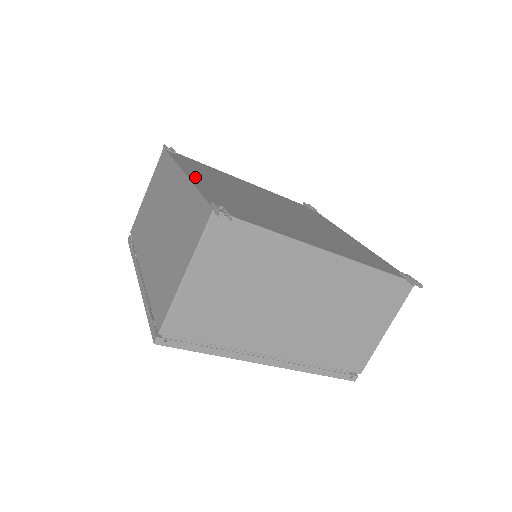
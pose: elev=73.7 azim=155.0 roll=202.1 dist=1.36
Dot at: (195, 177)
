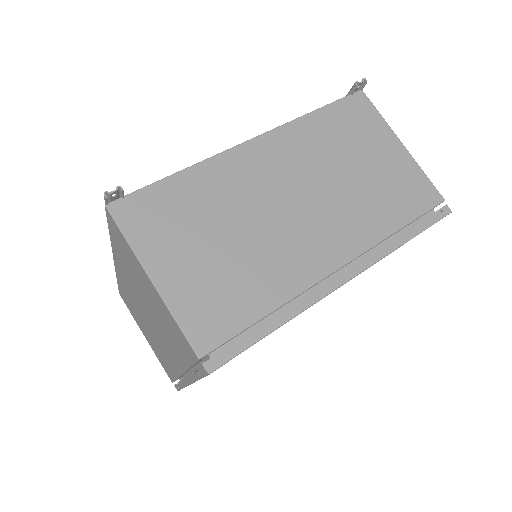
Dot at: occluded
